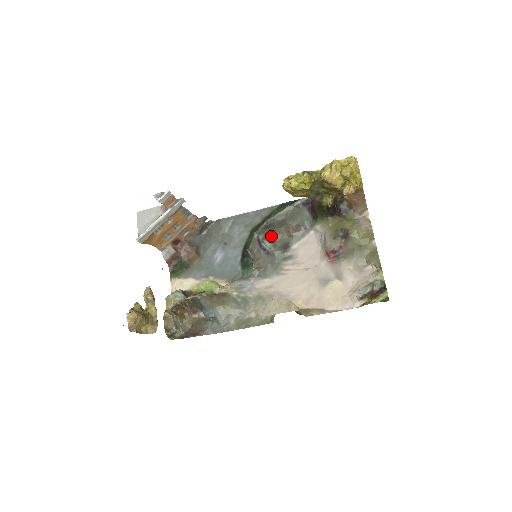
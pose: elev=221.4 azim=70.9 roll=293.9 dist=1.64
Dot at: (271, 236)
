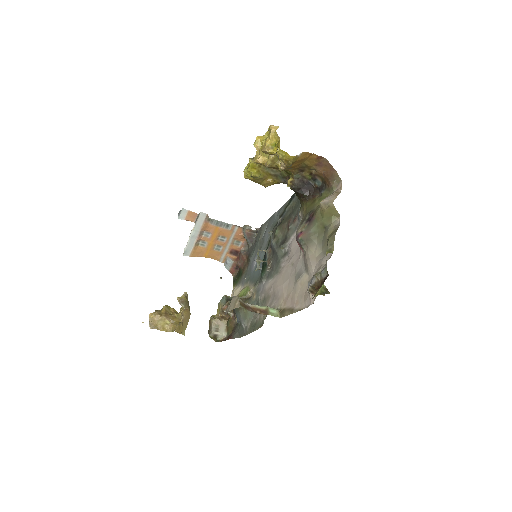
Dot at: (277, 233)
